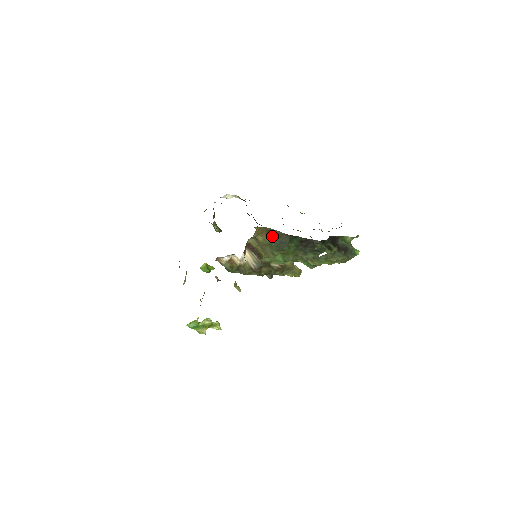
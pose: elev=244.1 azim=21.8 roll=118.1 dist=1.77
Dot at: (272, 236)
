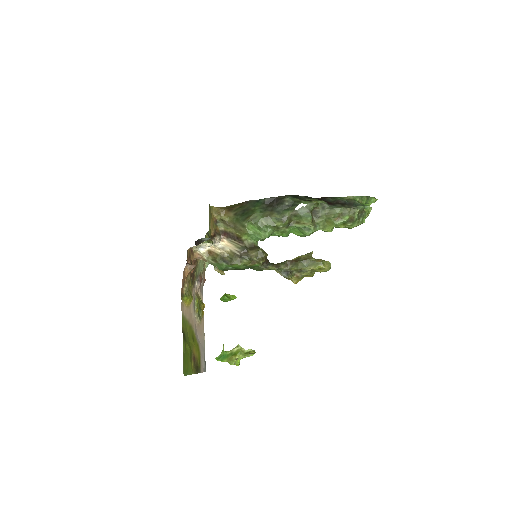
Dot at: (234, 210)
